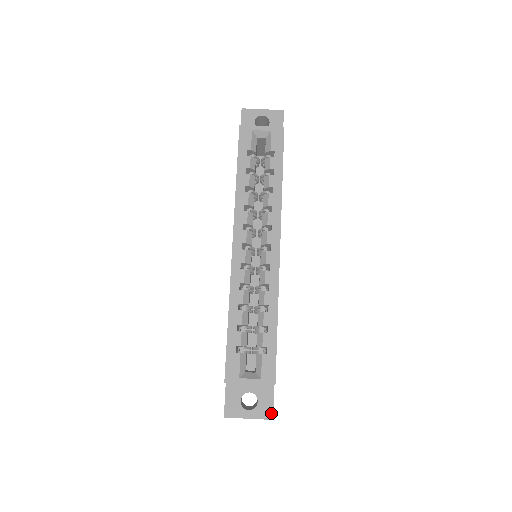
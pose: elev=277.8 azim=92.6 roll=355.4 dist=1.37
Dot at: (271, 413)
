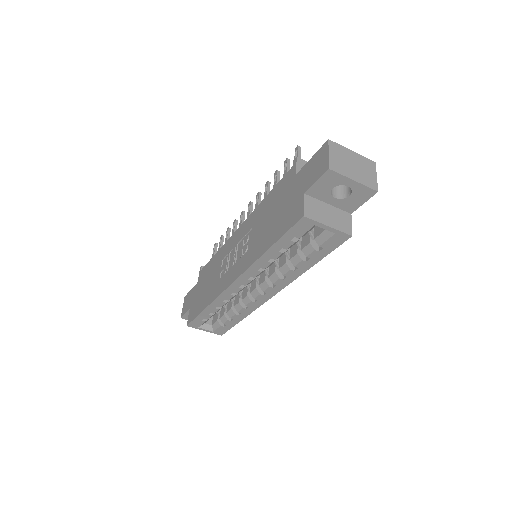
Dot at: occluded
